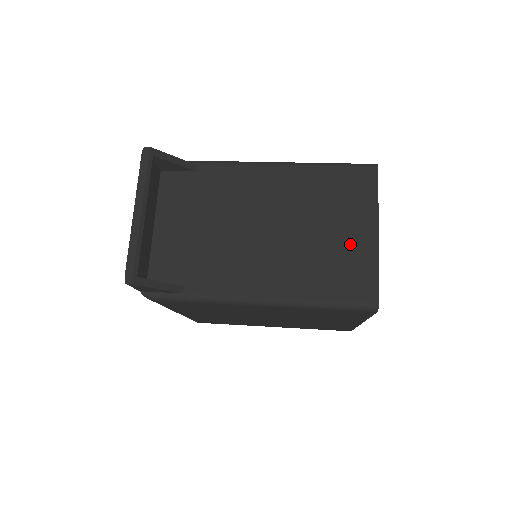
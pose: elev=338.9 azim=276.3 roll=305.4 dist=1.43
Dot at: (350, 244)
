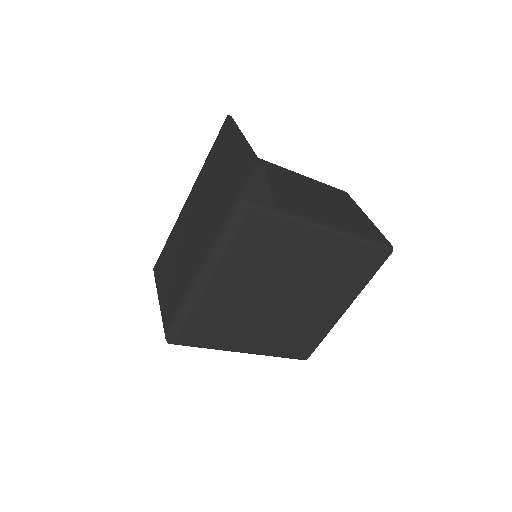
Dot at: (358, 217)
